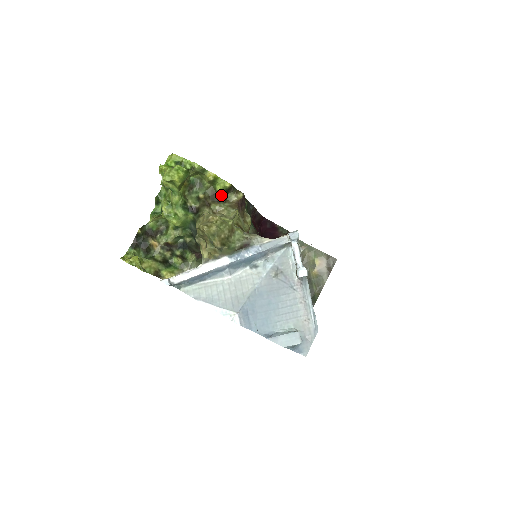
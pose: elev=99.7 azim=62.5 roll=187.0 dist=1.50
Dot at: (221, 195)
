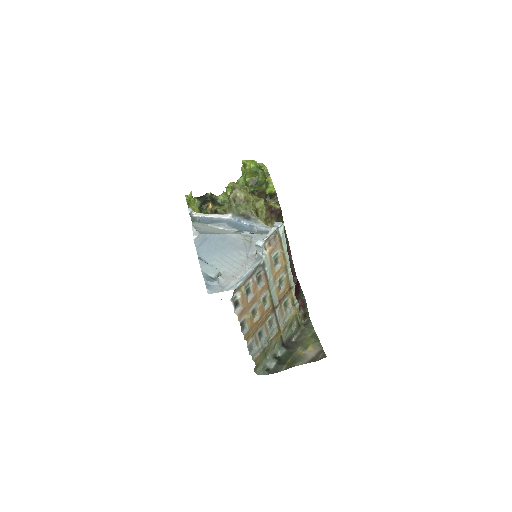
Dot at: (266, 196)
